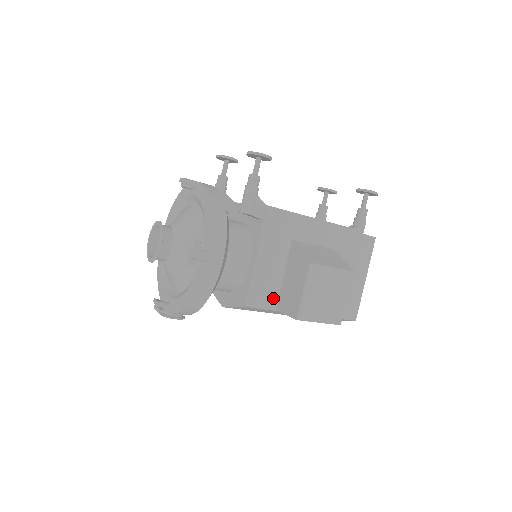
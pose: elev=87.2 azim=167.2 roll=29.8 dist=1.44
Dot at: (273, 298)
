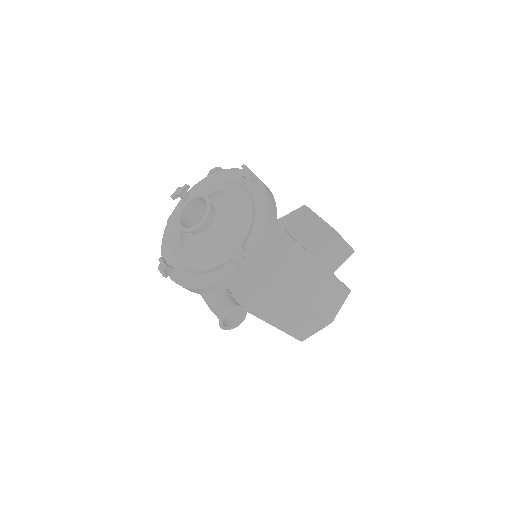
Dot at: occluded
